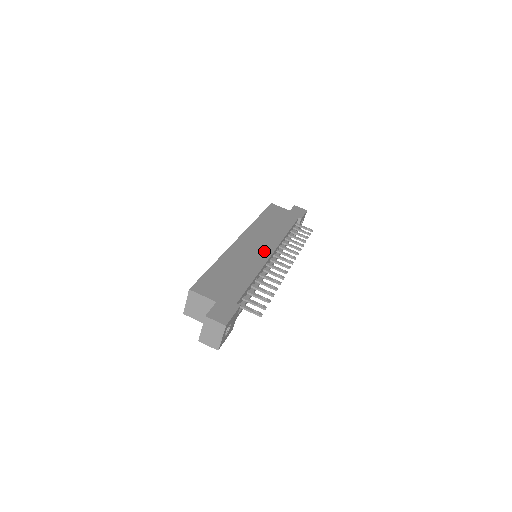
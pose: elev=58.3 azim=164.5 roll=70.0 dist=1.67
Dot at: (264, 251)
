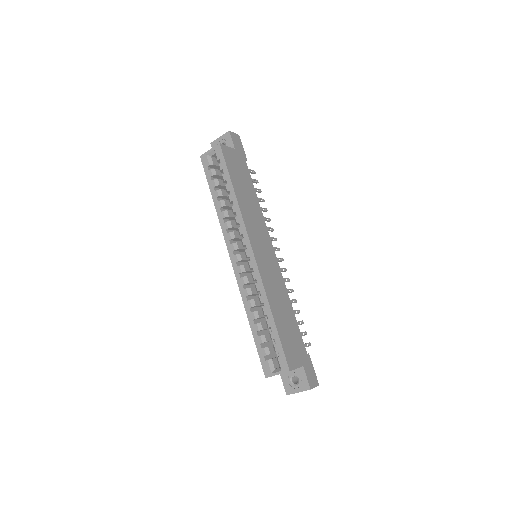
Dot at: (272, 257)
